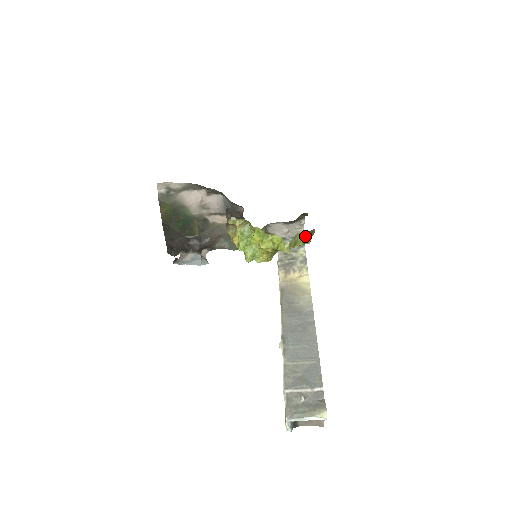
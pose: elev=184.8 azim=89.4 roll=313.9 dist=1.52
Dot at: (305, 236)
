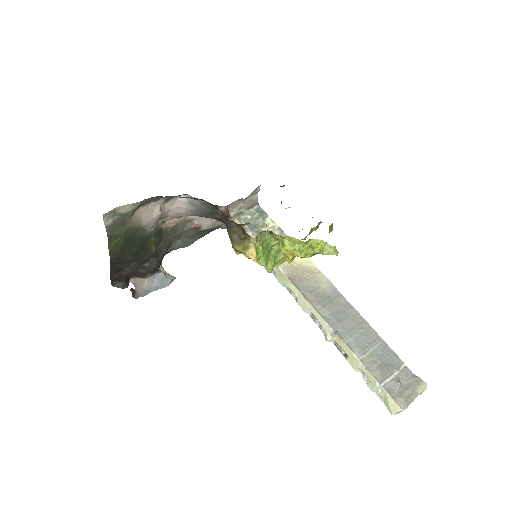
Dot at: (331, 225)
